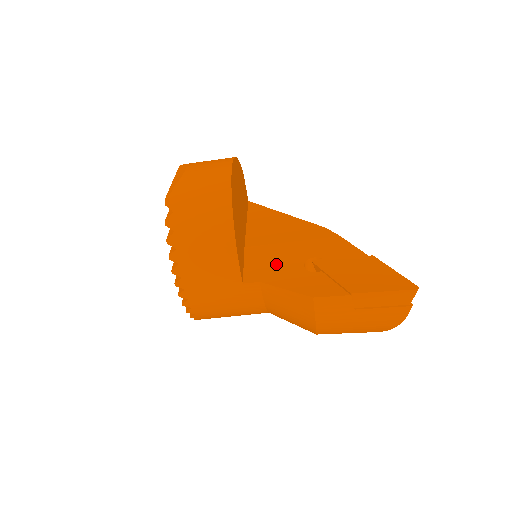
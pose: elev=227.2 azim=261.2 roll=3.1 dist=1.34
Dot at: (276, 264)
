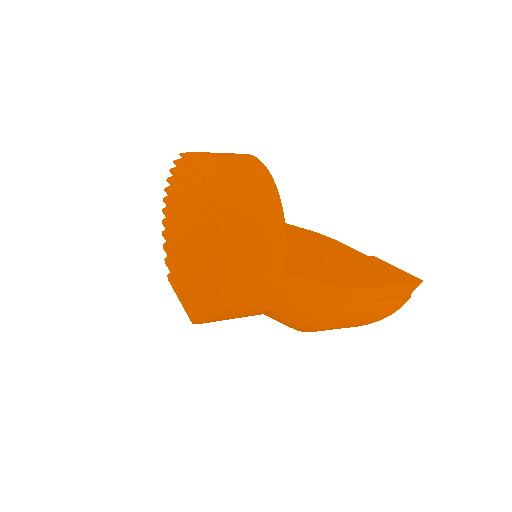
Dot at: (300, 261)
